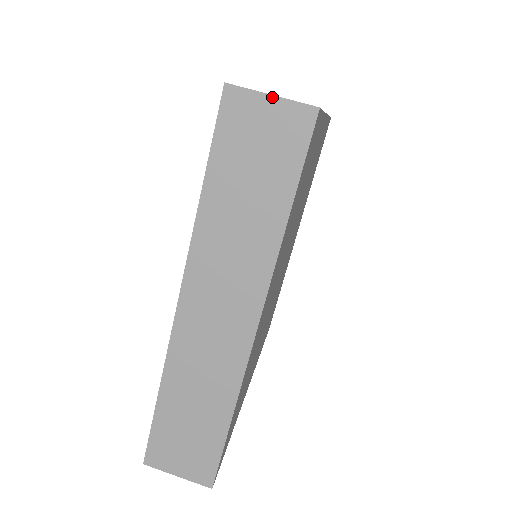
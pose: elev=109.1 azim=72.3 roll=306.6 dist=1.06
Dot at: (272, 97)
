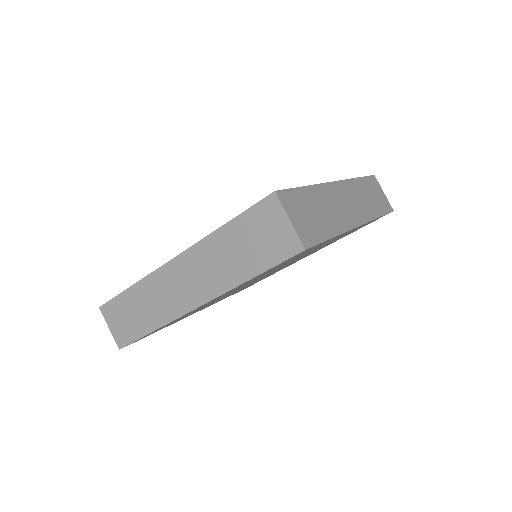
Dot at: (289, 221)
